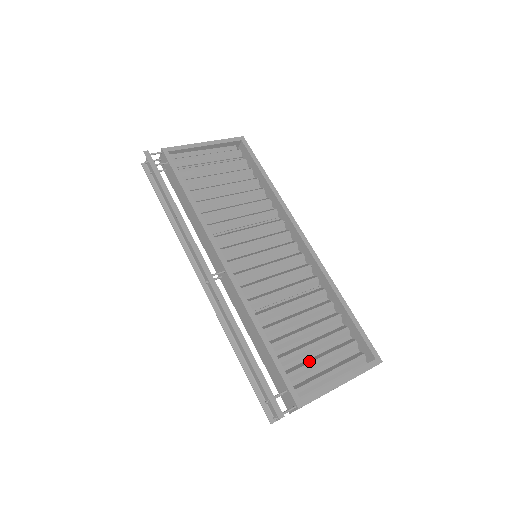
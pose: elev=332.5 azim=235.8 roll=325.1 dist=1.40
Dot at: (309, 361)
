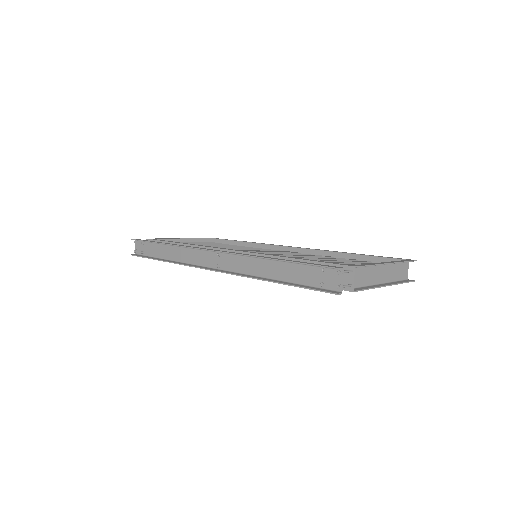
Dot at: occluded
